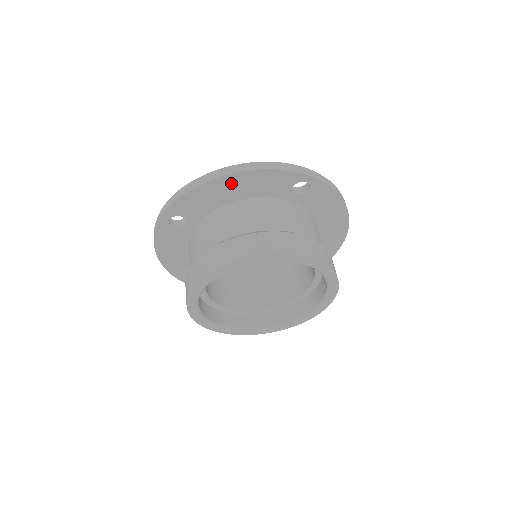
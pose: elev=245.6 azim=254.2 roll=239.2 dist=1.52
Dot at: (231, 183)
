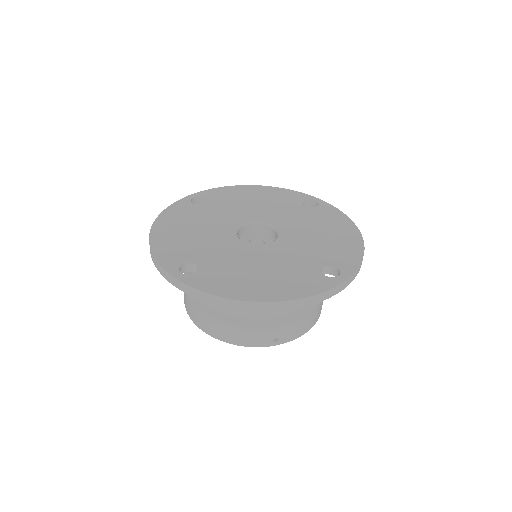
Dot at: occluded
